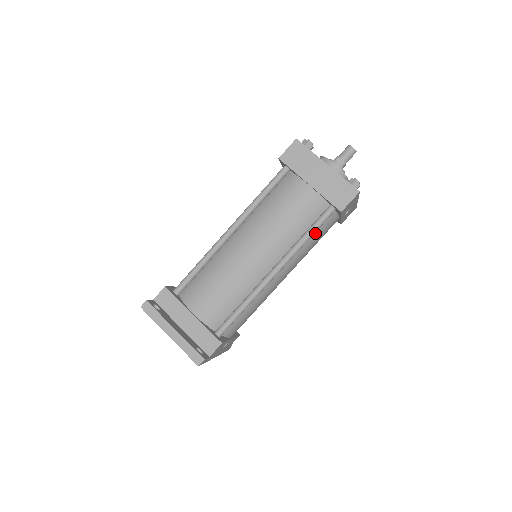
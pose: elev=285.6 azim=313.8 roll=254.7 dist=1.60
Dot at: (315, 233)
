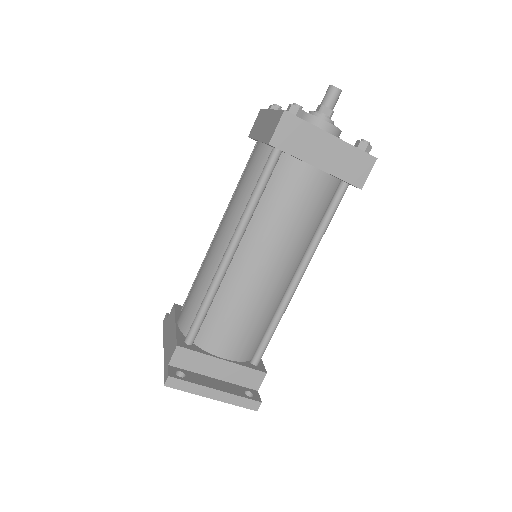
Dot at: occluded
